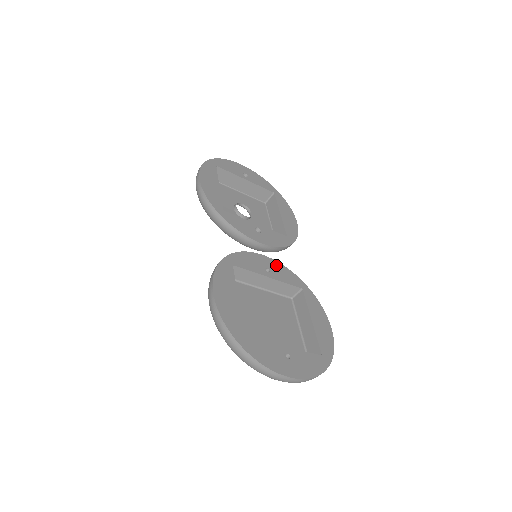
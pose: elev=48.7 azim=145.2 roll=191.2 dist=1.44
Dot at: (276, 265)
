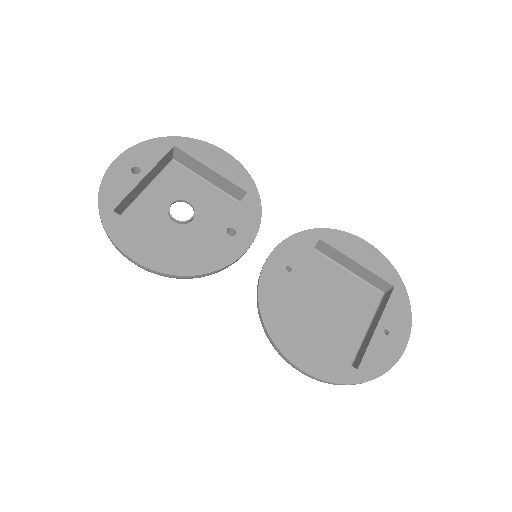
Dot at: (284, 250)
